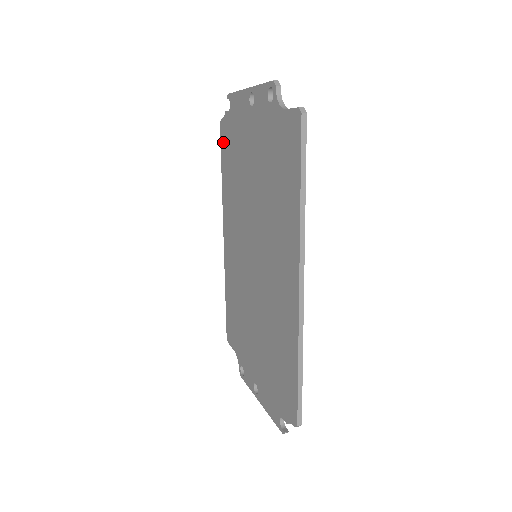
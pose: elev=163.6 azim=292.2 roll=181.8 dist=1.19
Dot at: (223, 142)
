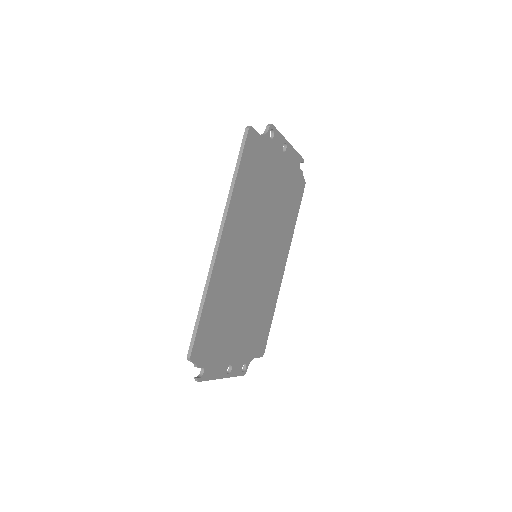
Dot at: occluded
